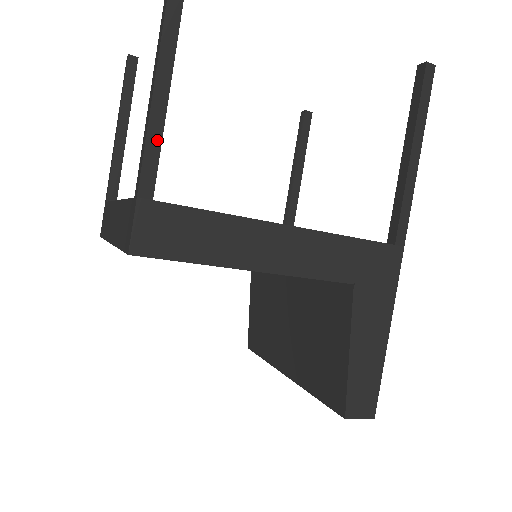
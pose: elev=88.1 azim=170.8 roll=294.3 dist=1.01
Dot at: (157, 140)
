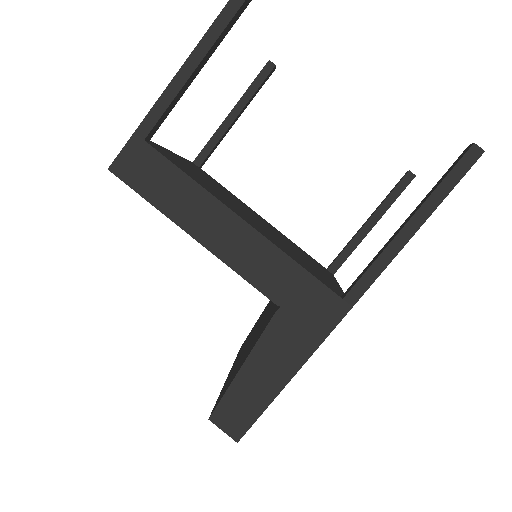
Dot at: (169, 99)
